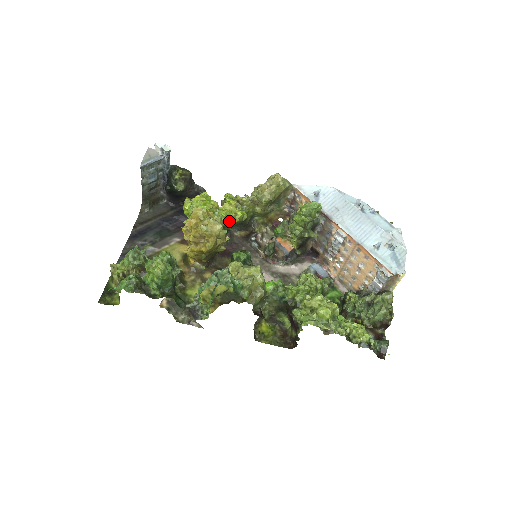
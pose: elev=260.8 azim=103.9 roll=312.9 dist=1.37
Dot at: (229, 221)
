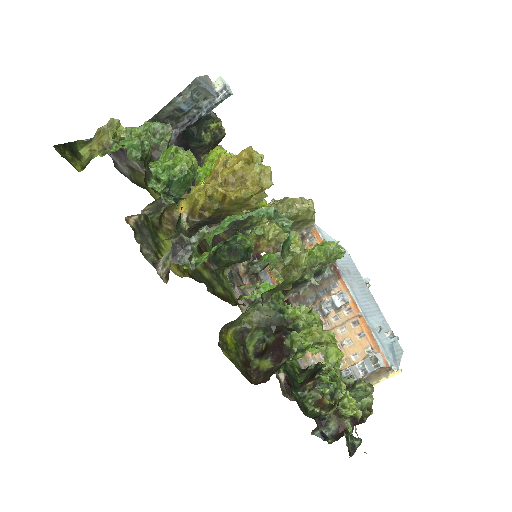
Dot at: occluded
